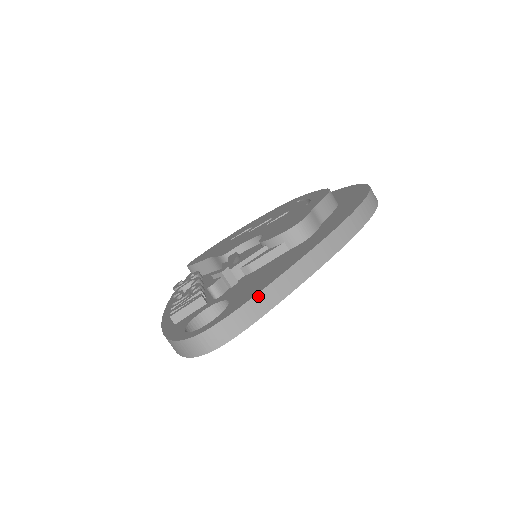
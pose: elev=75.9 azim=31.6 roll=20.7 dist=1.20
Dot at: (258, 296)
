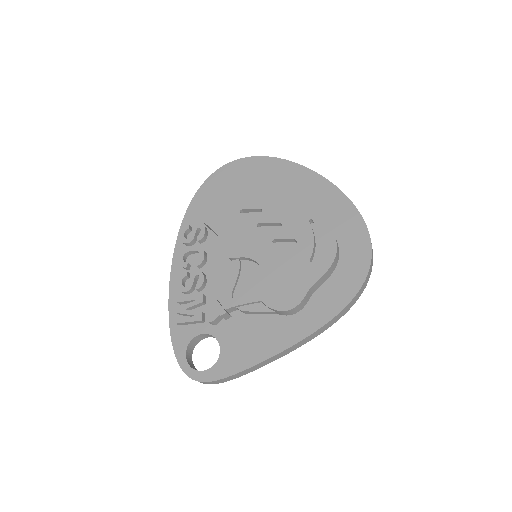
Dot at: (239, 373)
